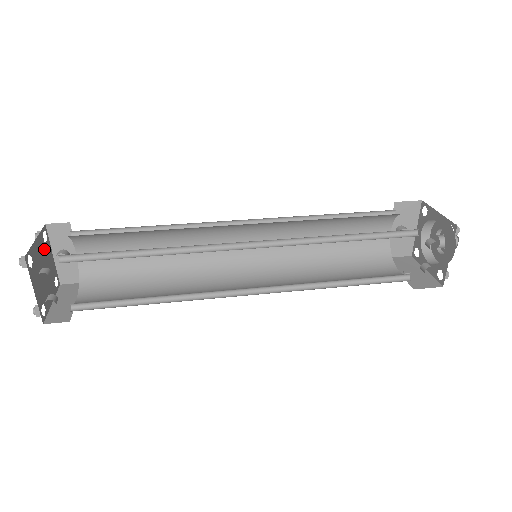
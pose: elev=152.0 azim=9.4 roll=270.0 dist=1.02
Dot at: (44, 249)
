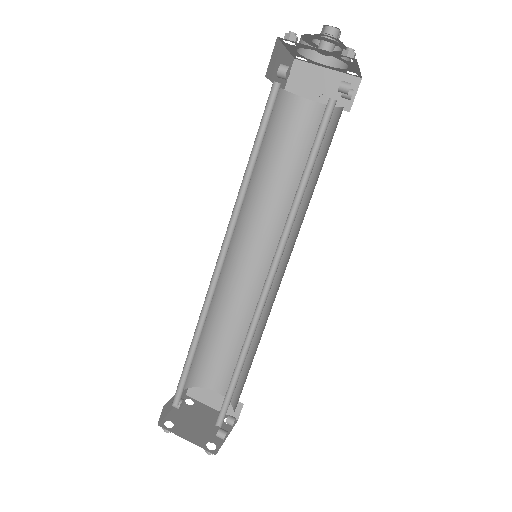
Dot at: (180, 425)
